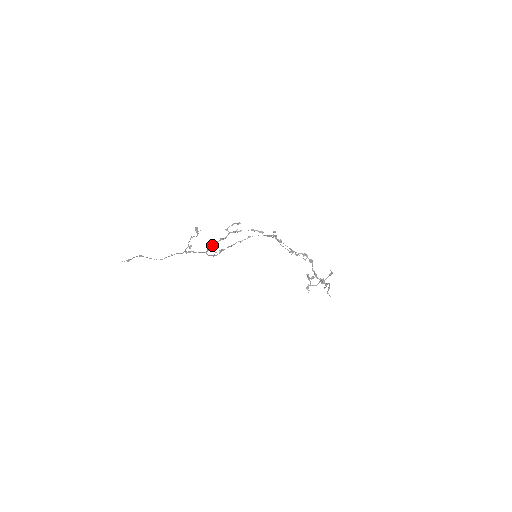
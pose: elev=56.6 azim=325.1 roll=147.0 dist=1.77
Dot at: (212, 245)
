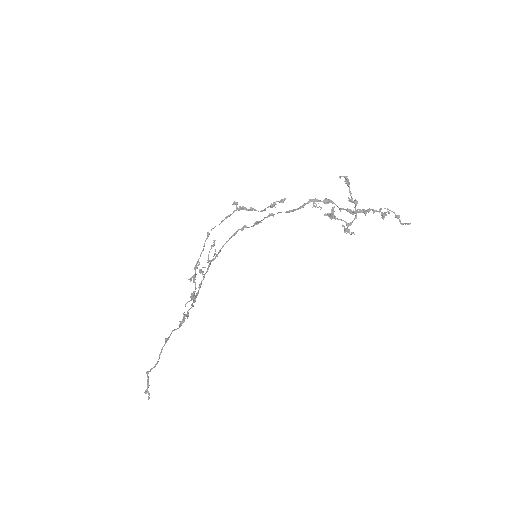
Dot at: (199, 289)
